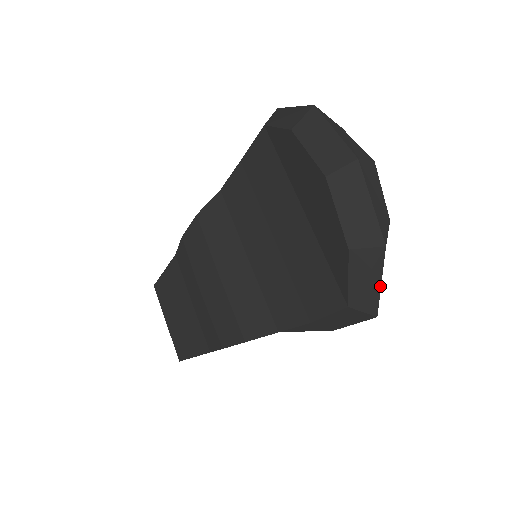
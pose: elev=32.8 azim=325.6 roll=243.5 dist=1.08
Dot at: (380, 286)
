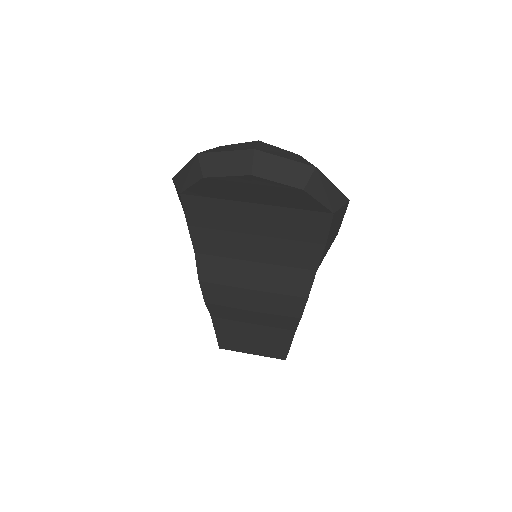
Dot at: (334, 186)
